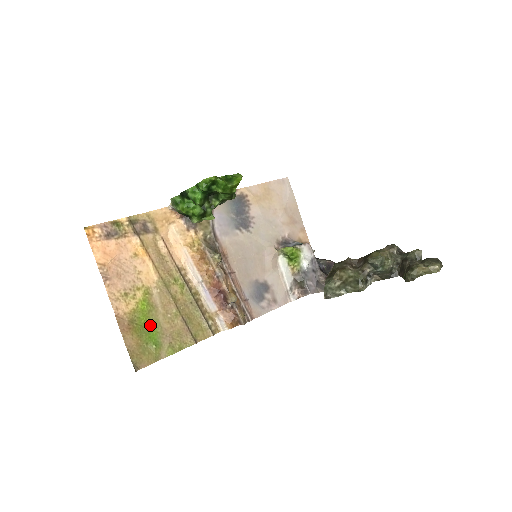
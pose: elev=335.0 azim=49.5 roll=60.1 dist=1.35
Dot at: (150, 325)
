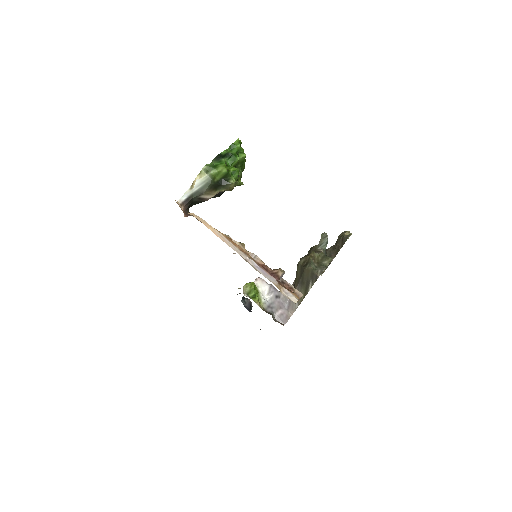
Dot at: occluded
